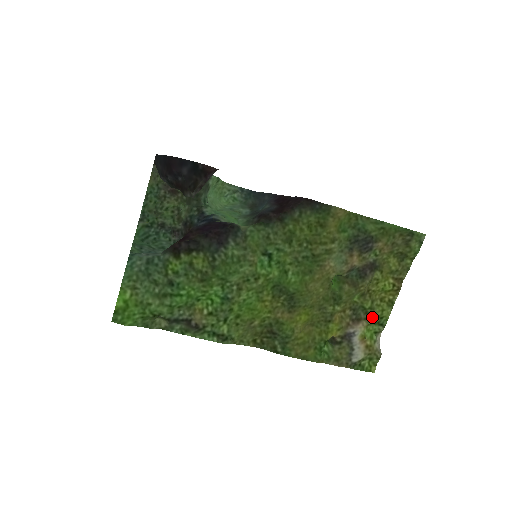
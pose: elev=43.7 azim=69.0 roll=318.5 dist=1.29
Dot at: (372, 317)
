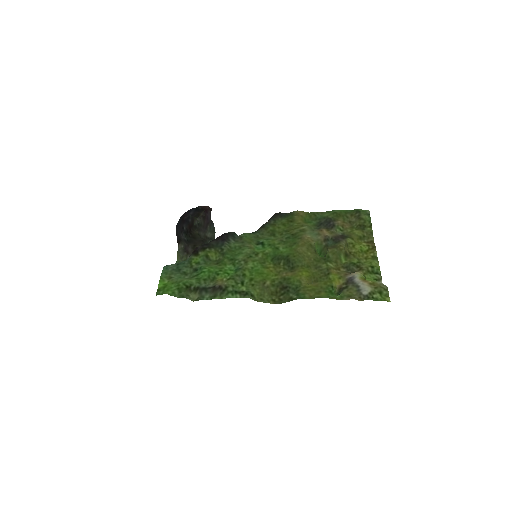
Dot at: (364, 267)
